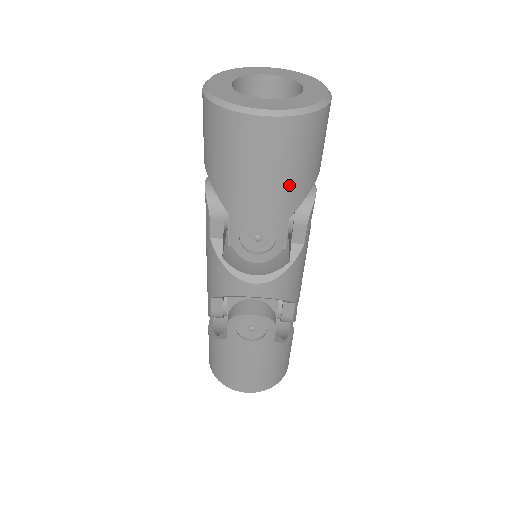
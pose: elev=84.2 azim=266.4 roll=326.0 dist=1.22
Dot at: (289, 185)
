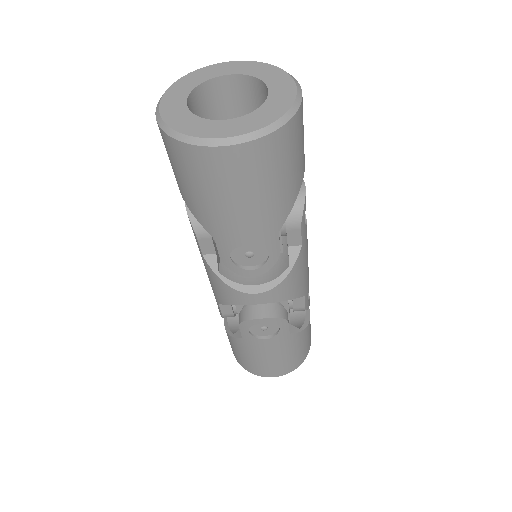
Dot at: (270, 203)
